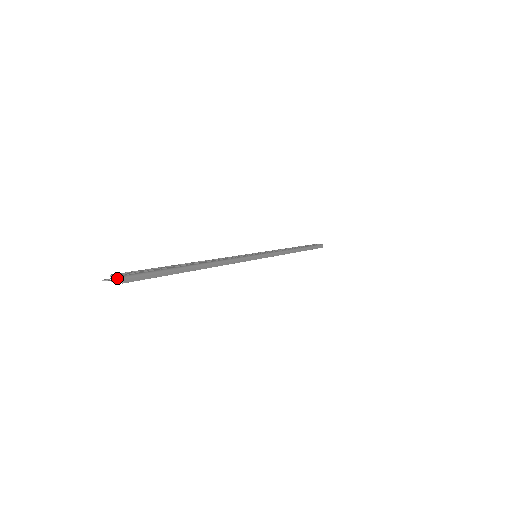
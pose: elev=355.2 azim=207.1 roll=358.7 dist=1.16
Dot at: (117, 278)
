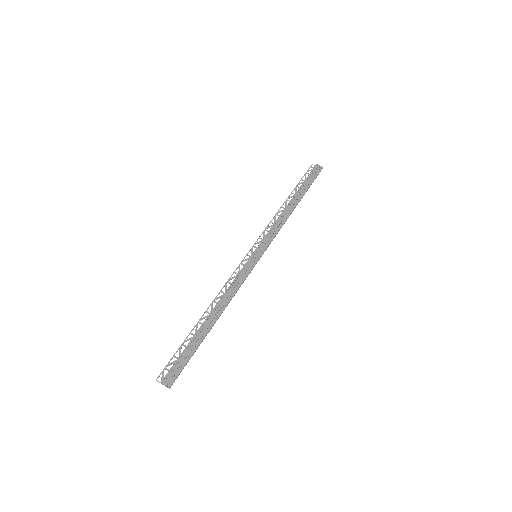
Dot at: (166, 386)
